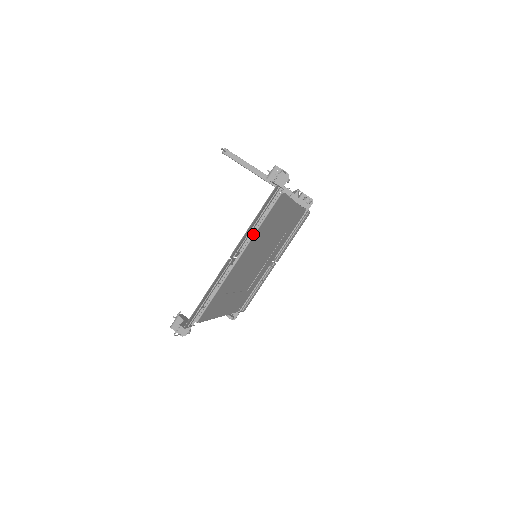
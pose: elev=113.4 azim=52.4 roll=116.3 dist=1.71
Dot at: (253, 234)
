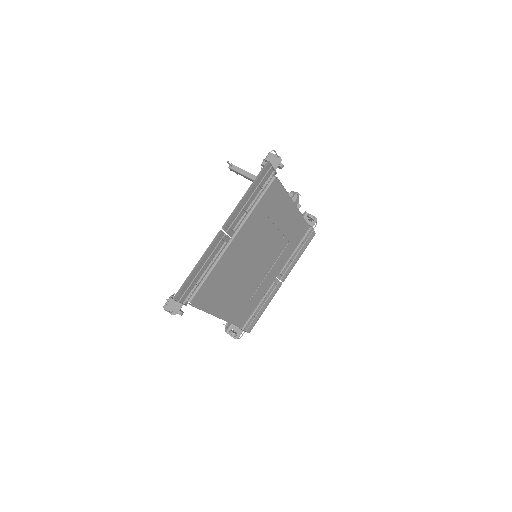
Dot at: (248, 215)
